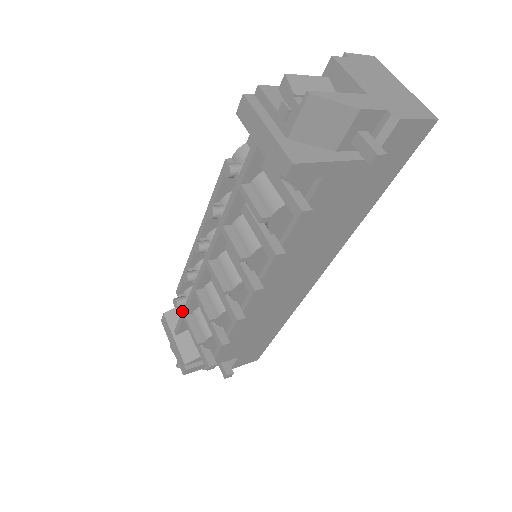
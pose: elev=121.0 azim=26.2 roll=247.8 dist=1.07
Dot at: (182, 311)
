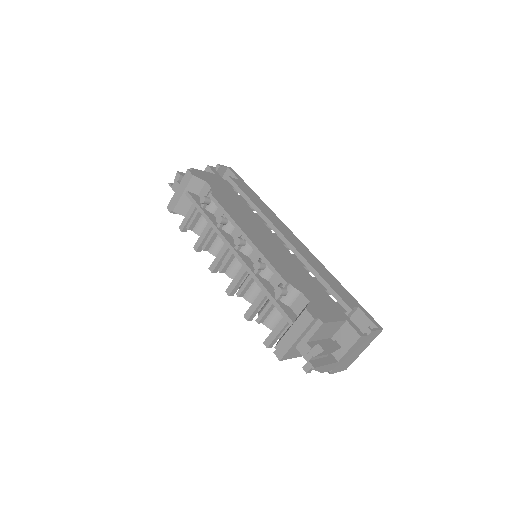
Dot at: (200, 208)
